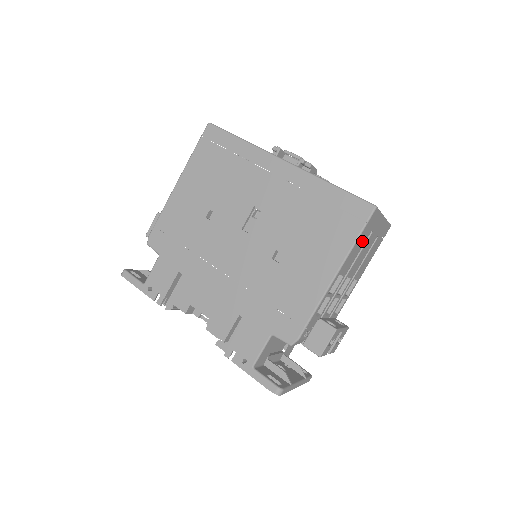
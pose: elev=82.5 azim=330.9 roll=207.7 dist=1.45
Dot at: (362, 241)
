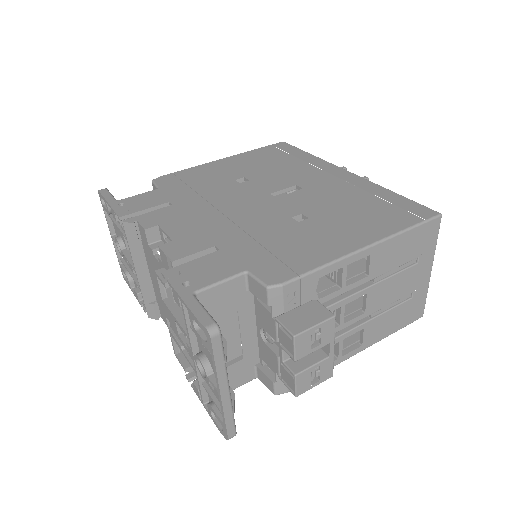
Dot at: (407, 250)
